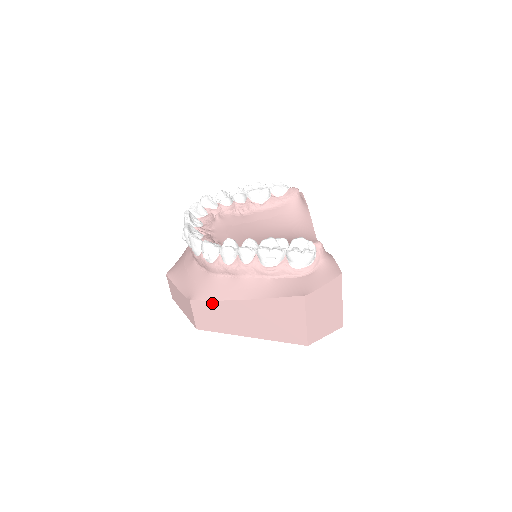
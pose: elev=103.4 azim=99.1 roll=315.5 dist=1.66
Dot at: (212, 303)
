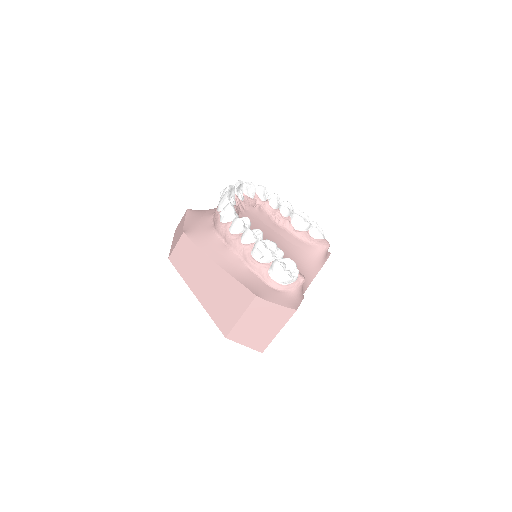
Dot at: (195, 247)
